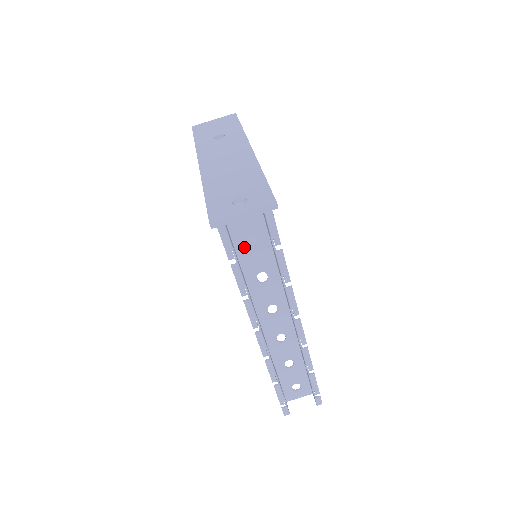
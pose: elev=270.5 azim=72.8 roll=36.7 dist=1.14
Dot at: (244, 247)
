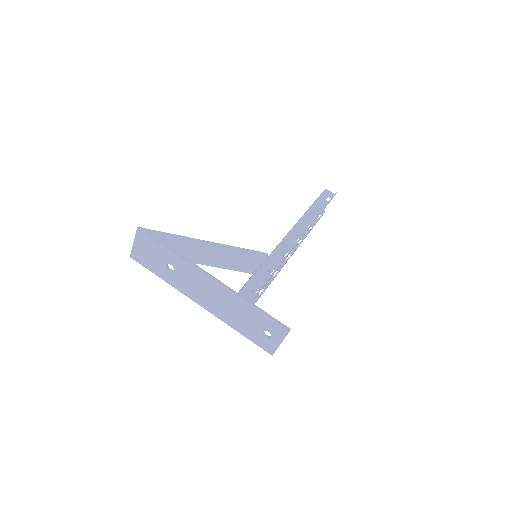
Dot at: occluded
